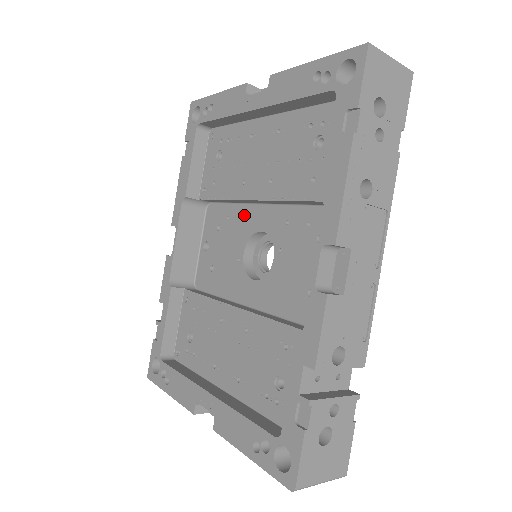
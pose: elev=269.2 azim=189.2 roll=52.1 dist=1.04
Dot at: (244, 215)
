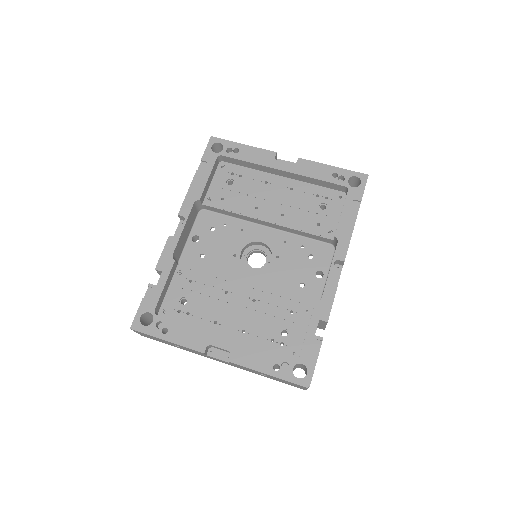
Dot at: (243, 227)
